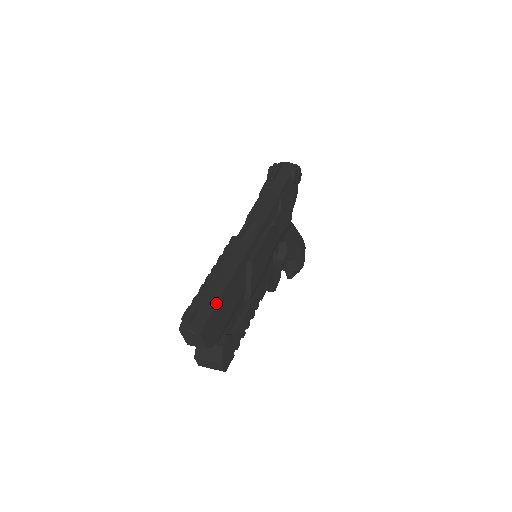
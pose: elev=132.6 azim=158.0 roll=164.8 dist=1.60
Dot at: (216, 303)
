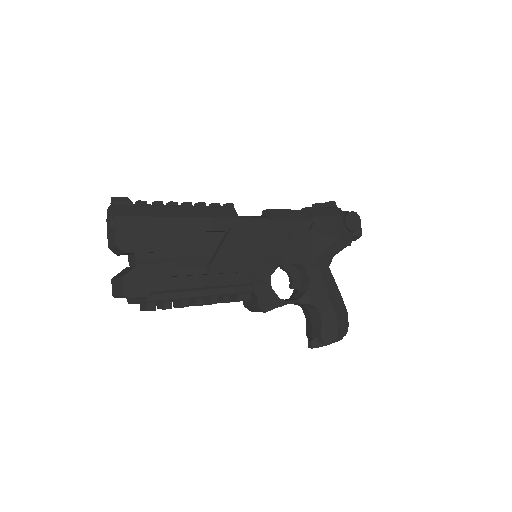
Dot at: (157, 216)
